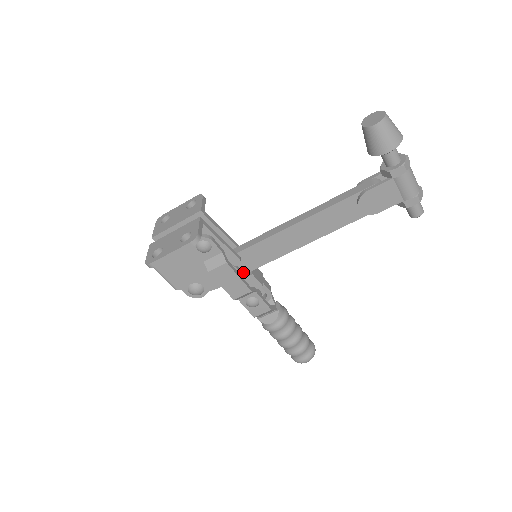
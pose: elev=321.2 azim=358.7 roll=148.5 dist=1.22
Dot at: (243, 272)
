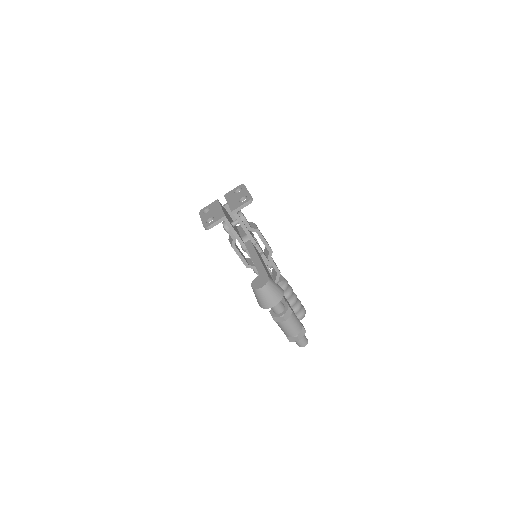
Dot at: occluded
